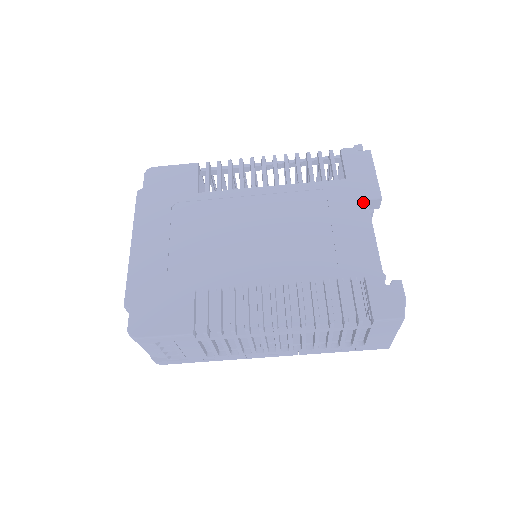
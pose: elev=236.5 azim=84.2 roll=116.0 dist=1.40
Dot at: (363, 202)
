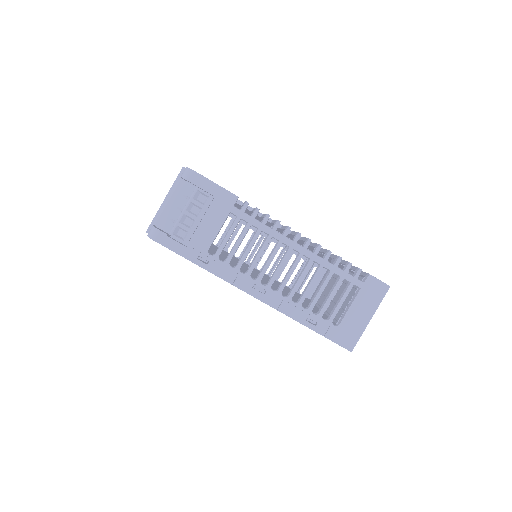
Dot at: occluded
